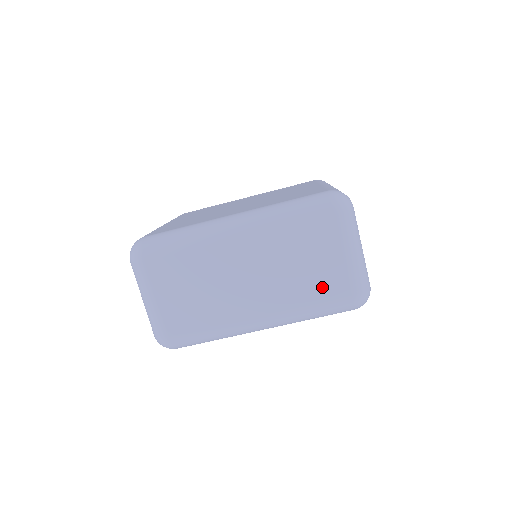
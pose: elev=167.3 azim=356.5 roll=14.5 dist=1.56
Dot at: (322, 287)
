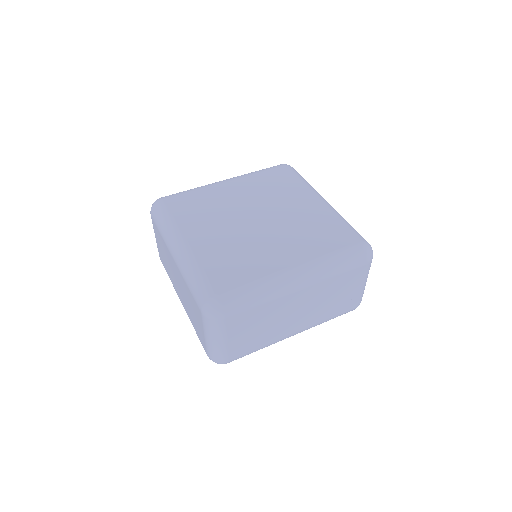
Dot at: (341, 306)
